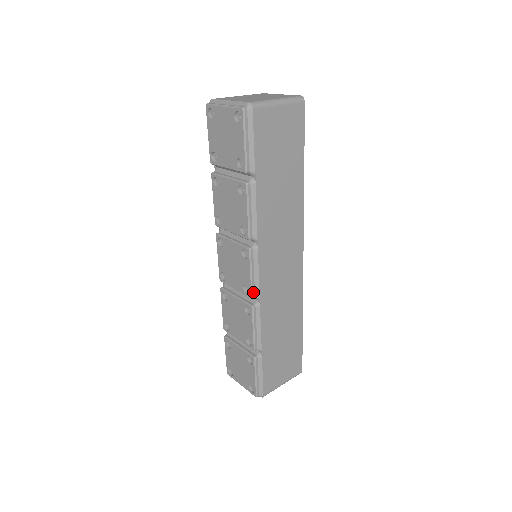
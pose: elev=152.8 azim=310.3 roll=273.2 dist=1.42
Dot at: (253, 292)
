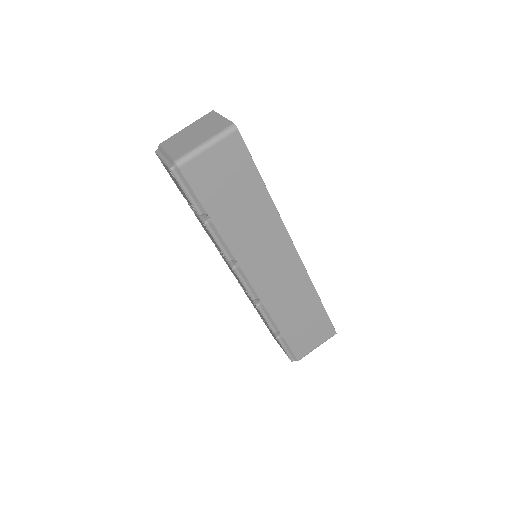
Dot at: (252, 296)
